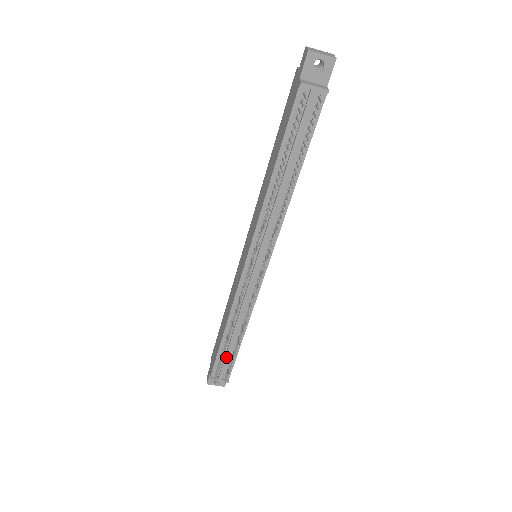
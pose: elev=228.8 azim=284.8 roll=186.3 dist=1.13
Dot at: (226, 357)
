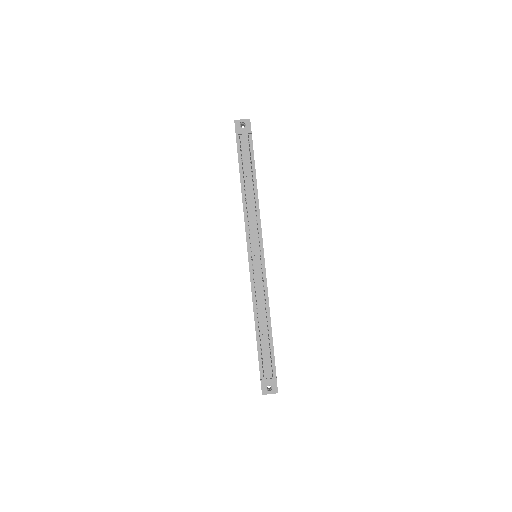
Dot at: (265, 350)
